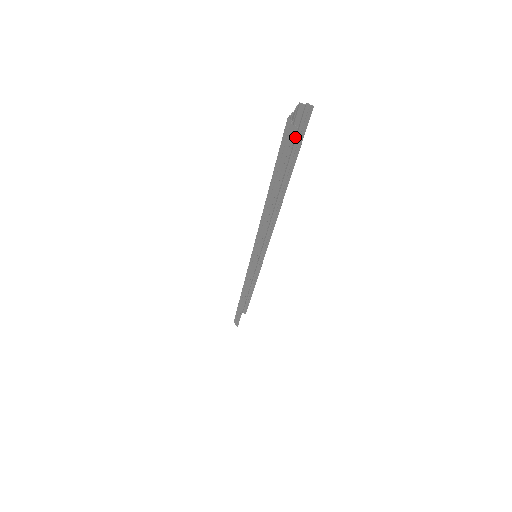
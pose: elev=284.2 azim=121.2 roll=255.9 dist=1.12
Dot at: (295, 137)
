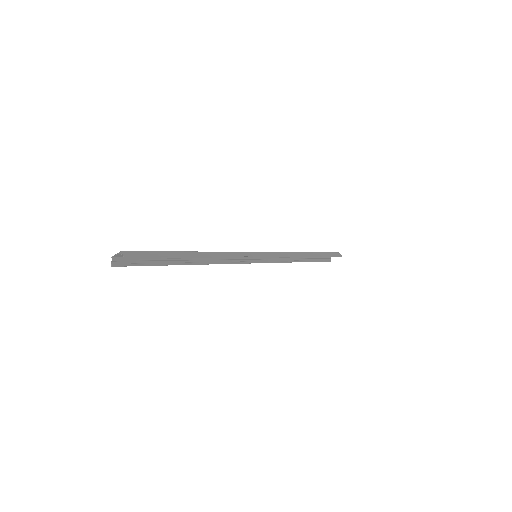
Dot at: (149, 254)
